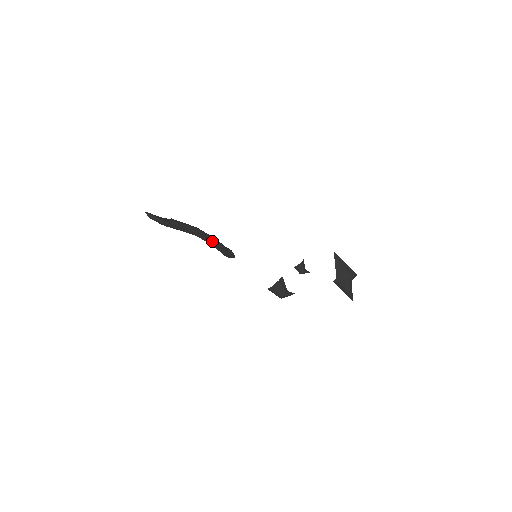
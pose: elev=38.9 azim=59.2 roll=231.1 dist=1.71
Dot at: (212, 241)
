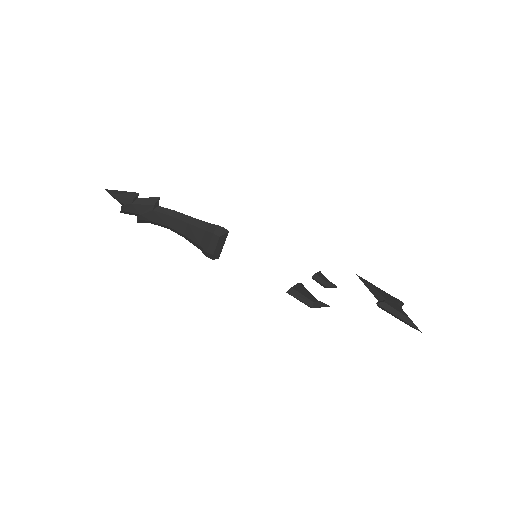
Dot at: (193, 219)
